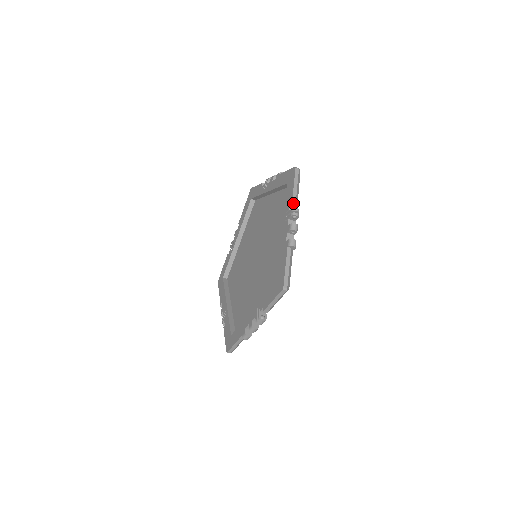
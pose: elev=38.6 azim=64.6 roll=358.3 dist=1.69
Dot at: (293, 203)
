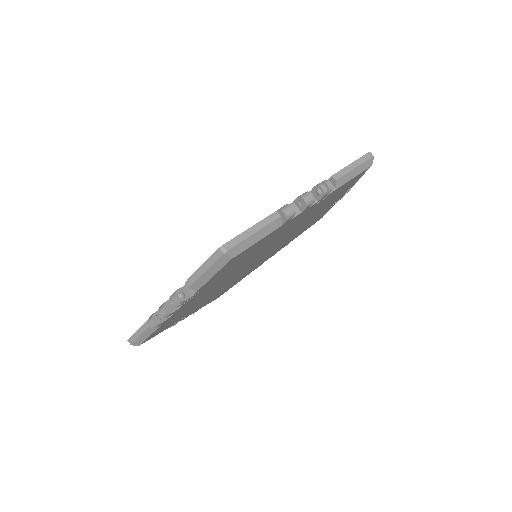
Dot at: (332, 181)
